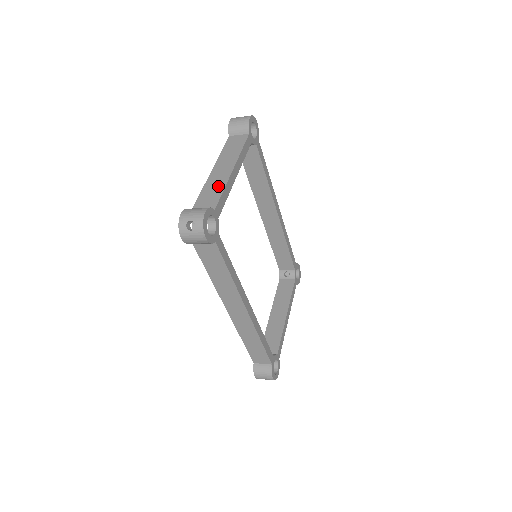
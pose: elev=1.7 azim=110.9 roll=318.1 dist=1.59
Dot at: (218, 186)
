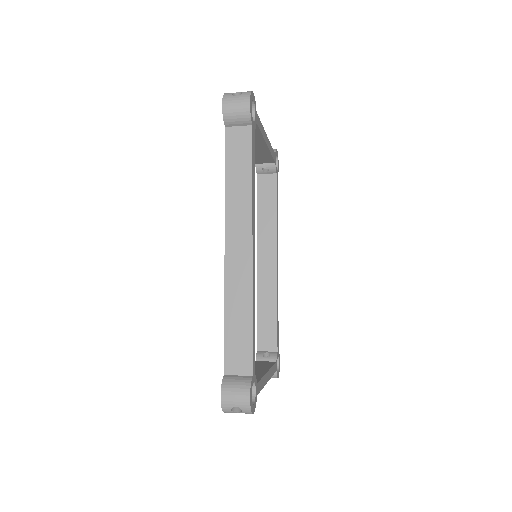
Dot at: occluded
